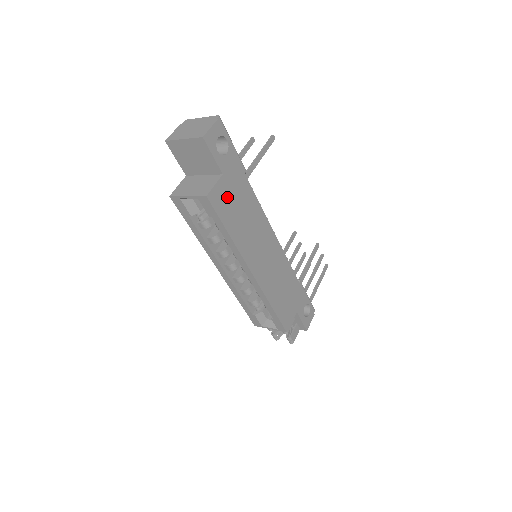
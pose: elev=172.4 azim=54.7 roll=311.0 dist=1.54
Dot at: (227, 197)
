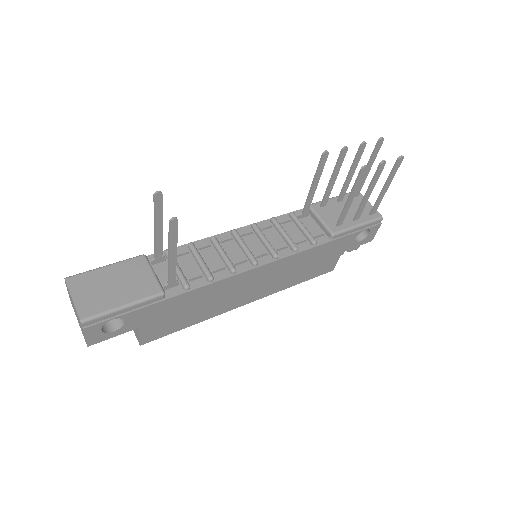
Dot at: (162, 324)
